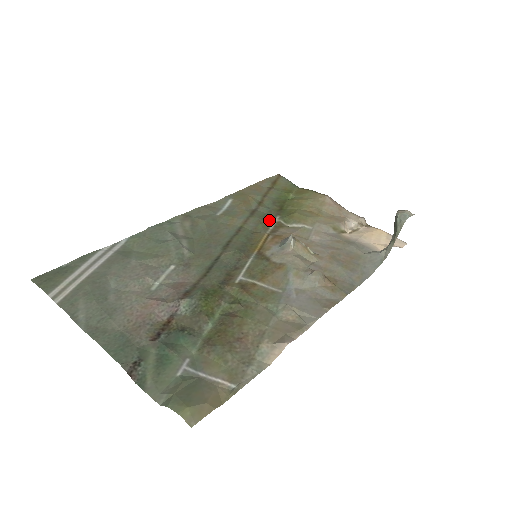
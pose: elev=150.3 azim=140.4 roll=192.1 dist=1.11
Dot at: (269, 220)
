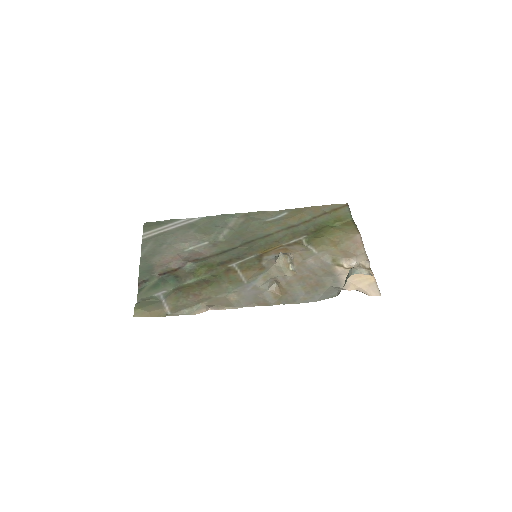
Dot at: (296, 236)
